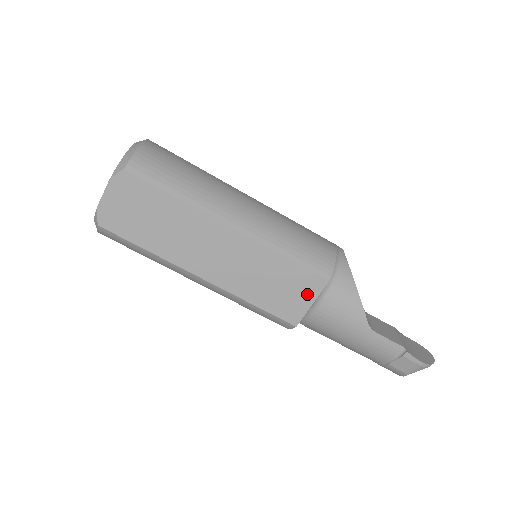
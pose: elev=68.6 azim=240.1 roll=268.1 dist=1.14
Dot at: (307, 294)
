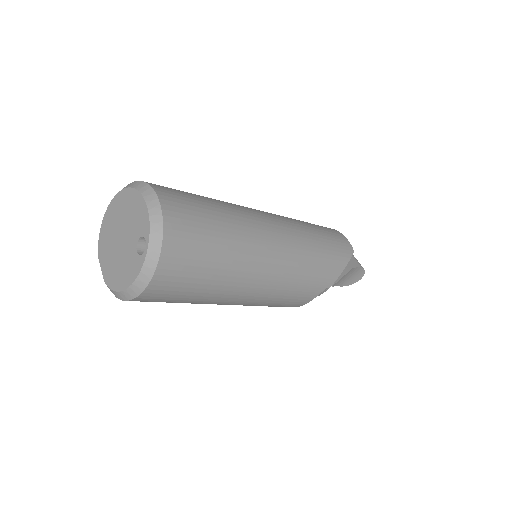
Dot at: occluded
